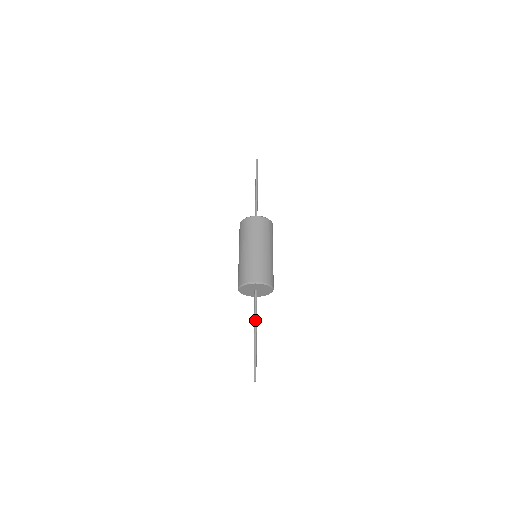
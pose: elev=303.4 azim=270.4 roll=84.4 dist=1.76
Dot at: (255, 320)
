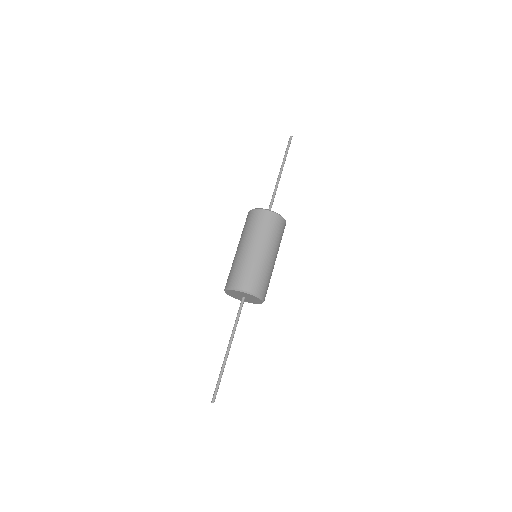
Dot at: (233, 332)
